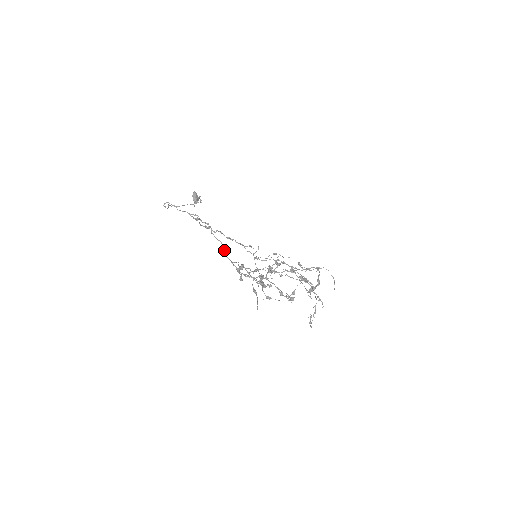
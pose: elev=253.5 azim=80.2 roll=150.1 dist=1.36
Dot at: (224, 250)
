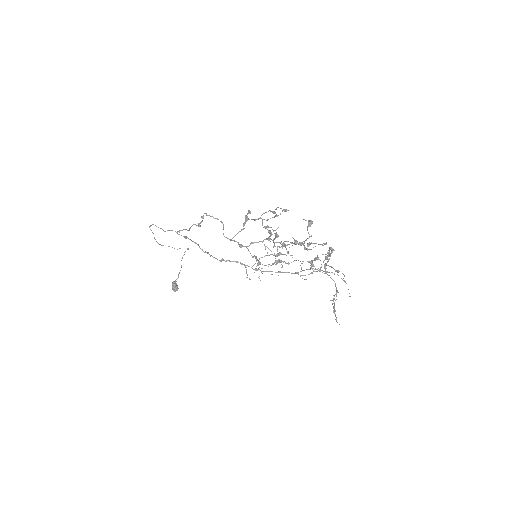
Dot at: (223, 224)
